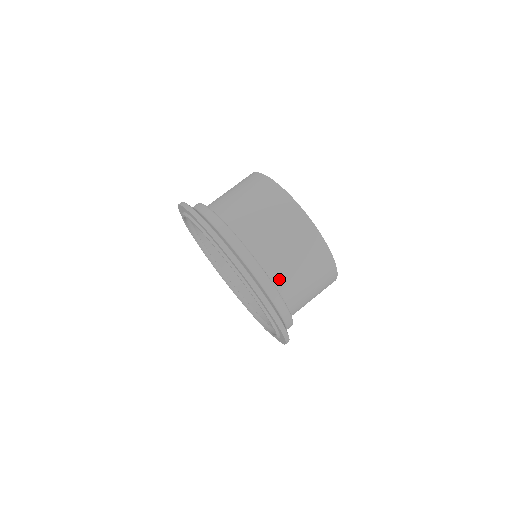
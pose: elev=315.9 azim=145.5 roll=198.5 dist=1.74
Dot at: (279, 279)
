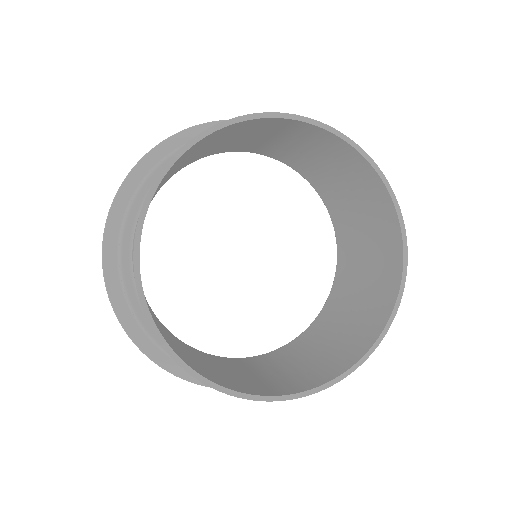
Dot at: occluded
